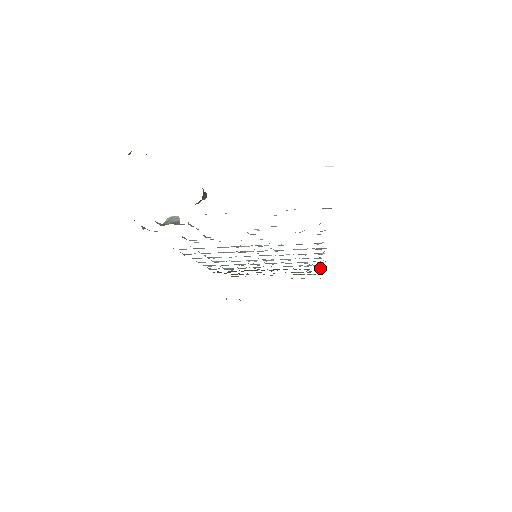
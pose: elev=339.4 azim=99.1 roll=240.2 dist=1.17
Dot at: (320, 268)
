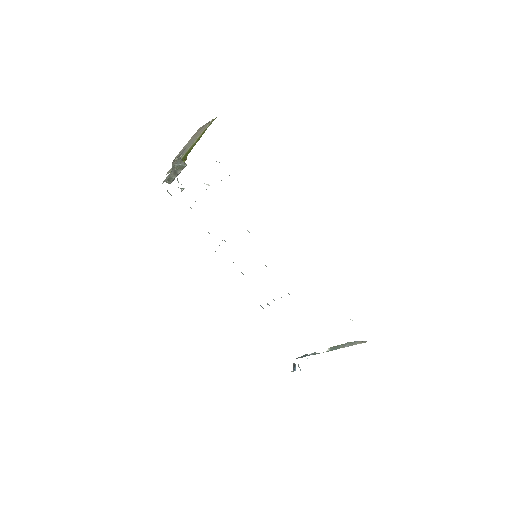
Dot at: occluded
